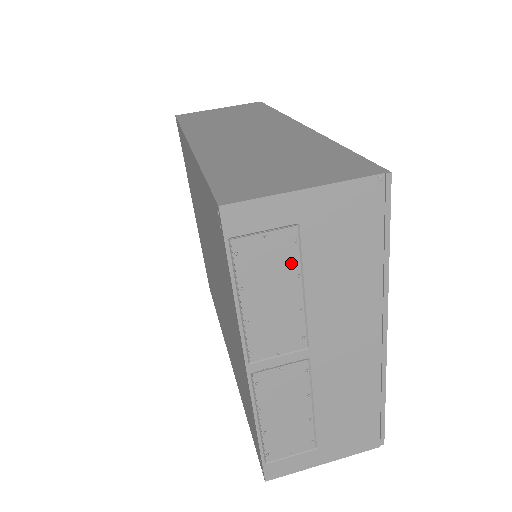
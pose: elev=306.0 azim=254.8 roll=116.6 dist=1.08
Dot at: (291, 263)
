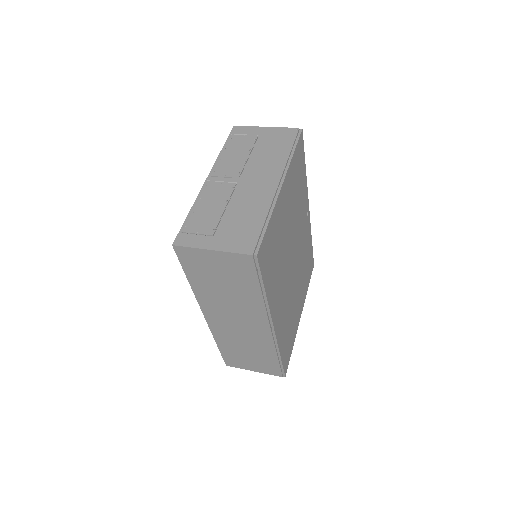
Dot at: (249, 146)
